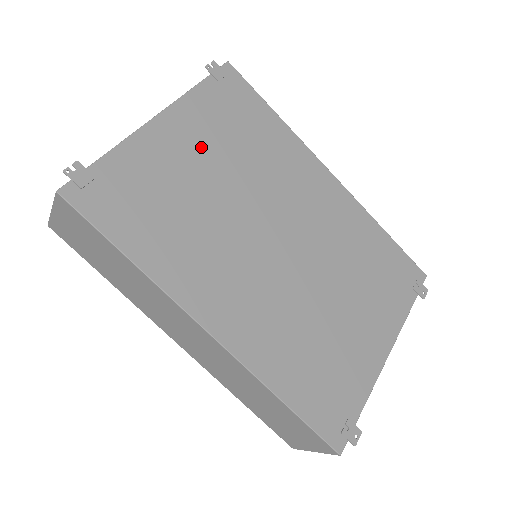
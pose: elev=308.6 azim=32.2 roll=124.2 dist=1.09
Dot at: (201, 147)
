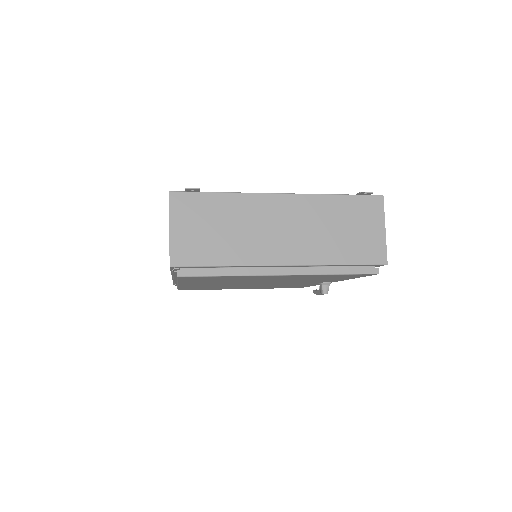
Dot at: occluded
